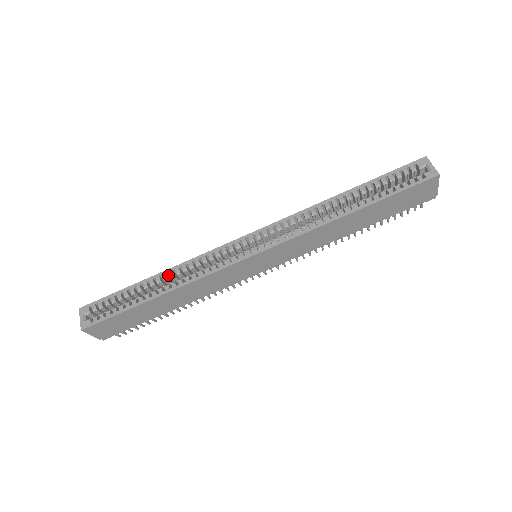
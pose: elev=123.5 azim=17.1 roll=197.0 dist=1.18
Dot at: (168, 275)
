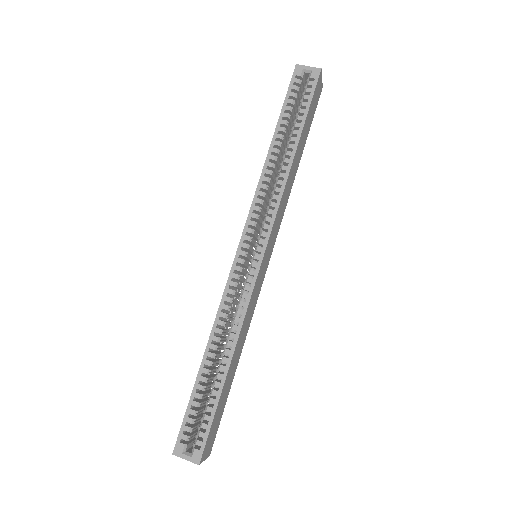
Dot at: (212, 344)
